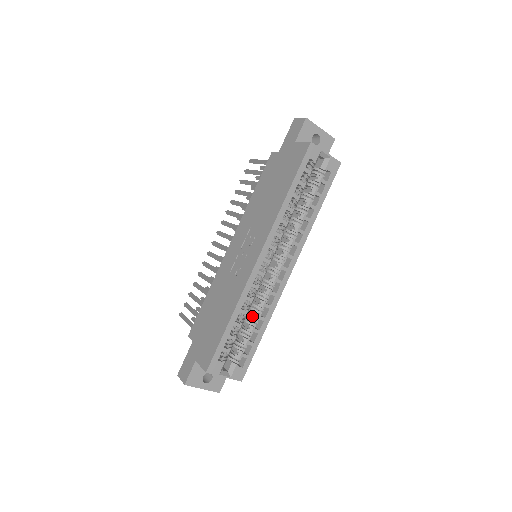
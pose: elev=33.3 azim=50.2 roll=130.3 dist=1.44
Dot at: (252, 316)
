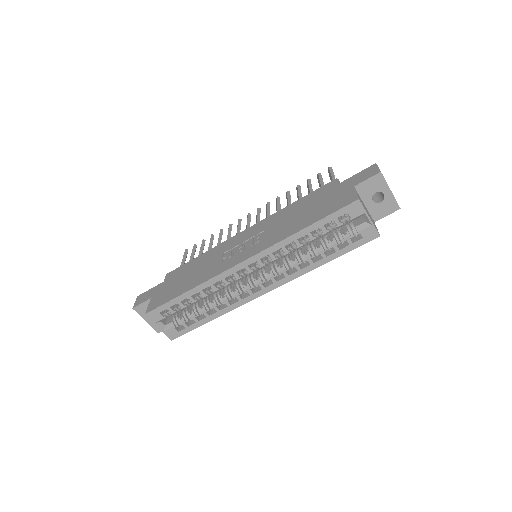
Dot at: (211, 301)
